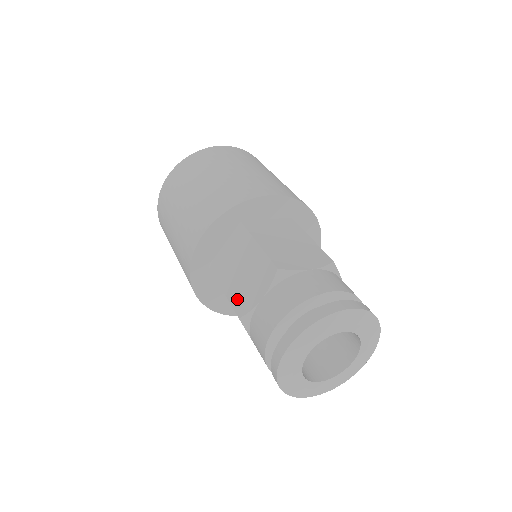
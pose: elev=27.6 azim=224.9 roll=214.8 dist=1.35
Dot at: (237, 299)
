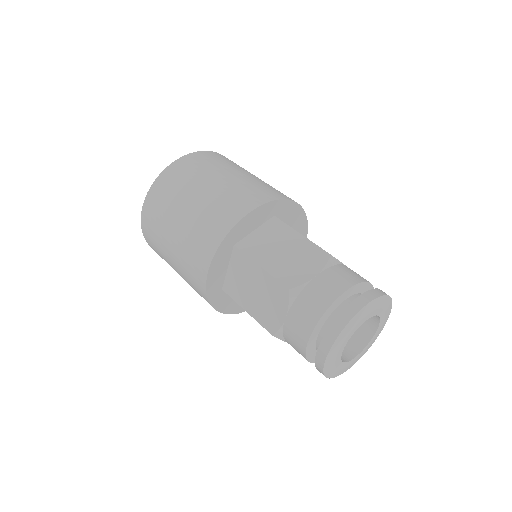
Dot at: (263, 319)
